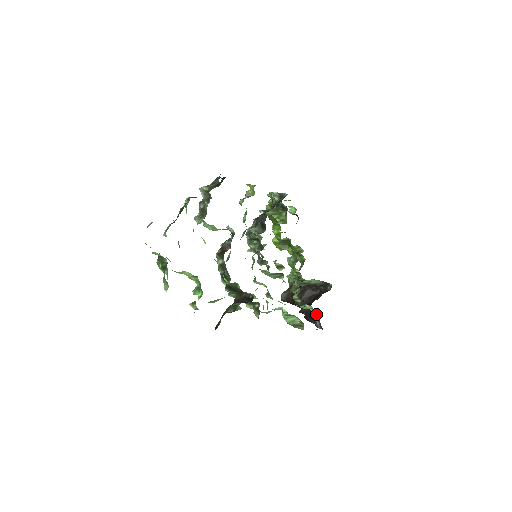
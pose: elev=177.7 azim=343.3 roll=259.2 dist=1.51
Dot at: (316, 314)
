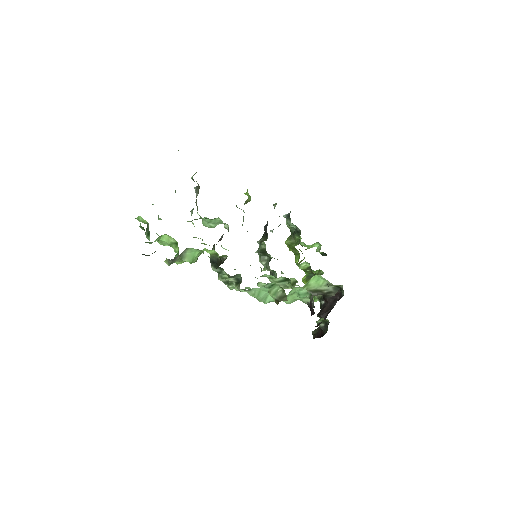
Dot at: (312, 298)
